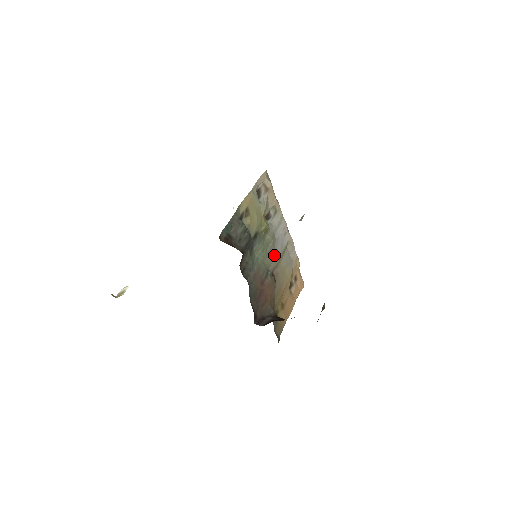
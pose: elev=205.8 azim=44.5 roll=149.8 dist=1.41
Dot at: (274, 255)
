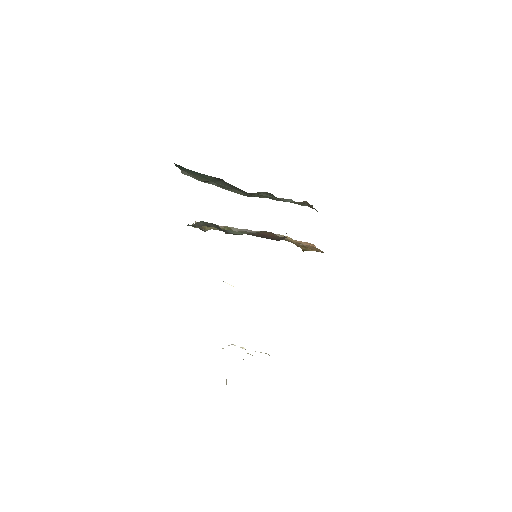
Dot at: occluded
